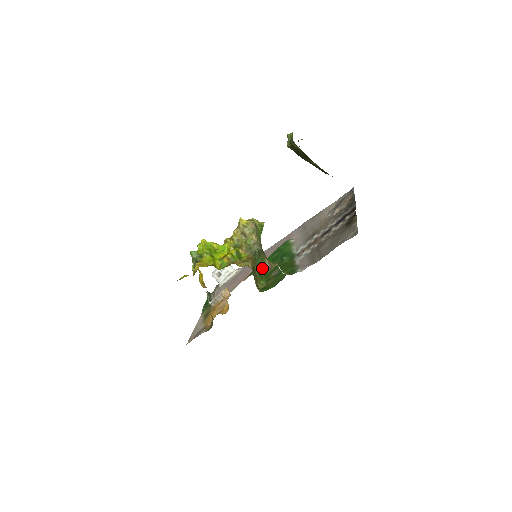
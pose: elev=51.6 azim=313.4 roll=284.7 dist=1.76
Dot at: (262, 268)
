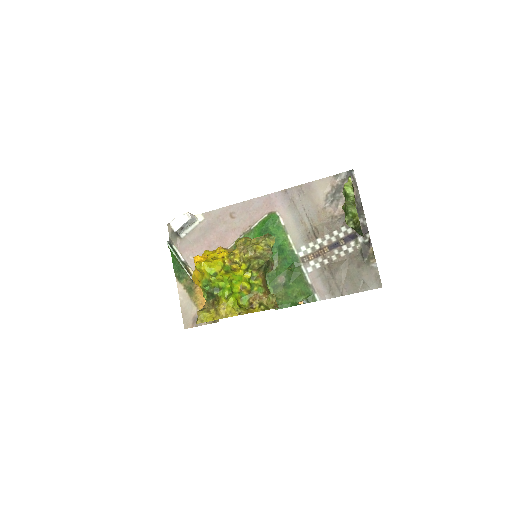
Dot at: occluded
